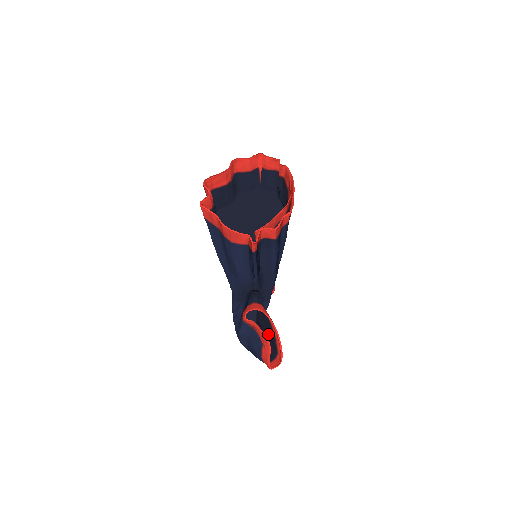
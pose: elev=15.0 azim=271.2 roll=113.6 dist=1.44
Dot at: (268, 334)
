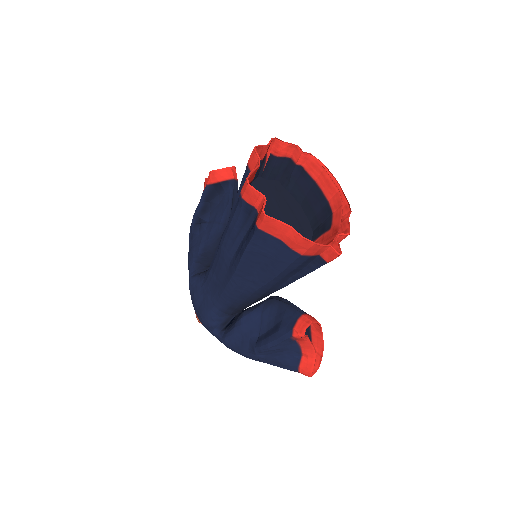
Dot at: occluded
